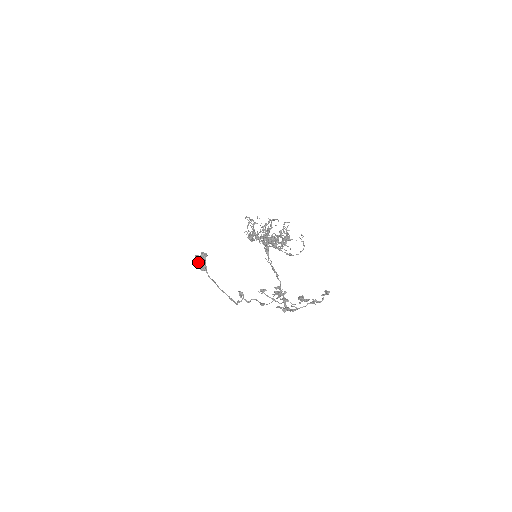
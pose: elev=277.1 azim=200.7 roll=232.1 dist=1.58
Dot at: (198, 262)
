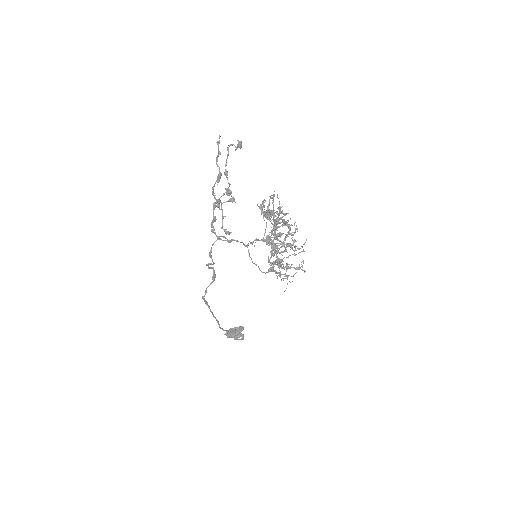
Dot at: occluded
